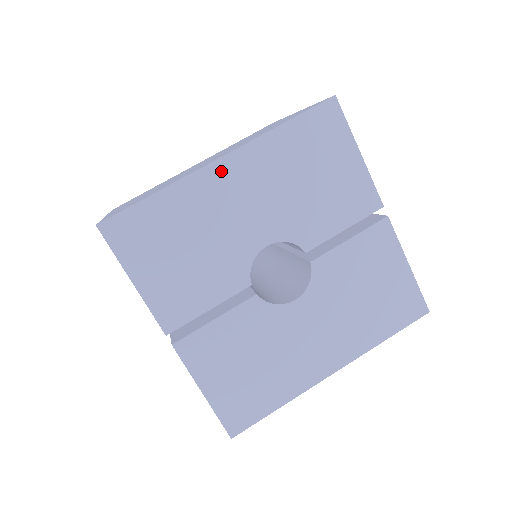
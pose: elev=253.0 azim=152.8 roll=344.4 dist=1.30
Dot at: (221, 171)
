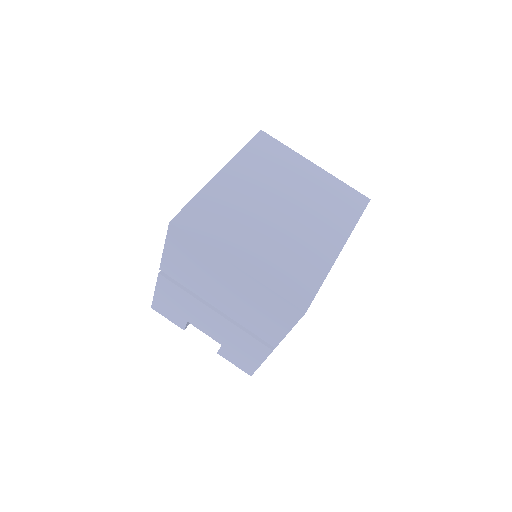
Dot at: occluded
